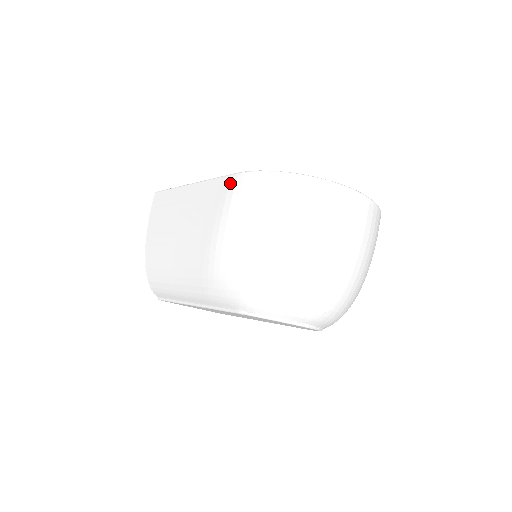
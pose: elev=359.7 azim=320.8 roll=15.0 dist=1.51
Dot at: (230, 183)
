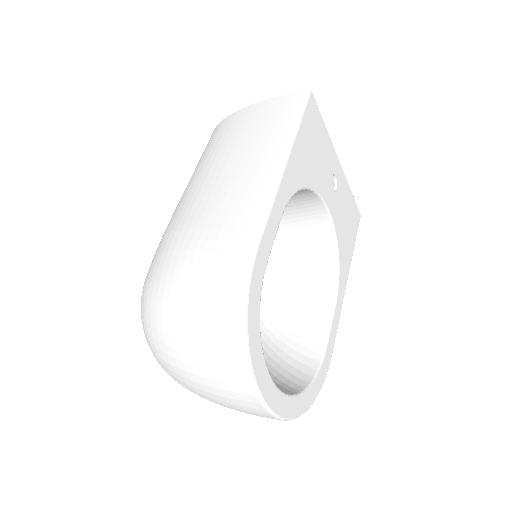
Dot at: (245, 241)
